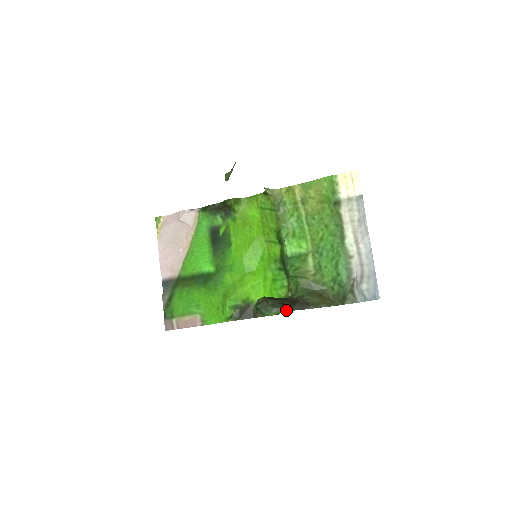
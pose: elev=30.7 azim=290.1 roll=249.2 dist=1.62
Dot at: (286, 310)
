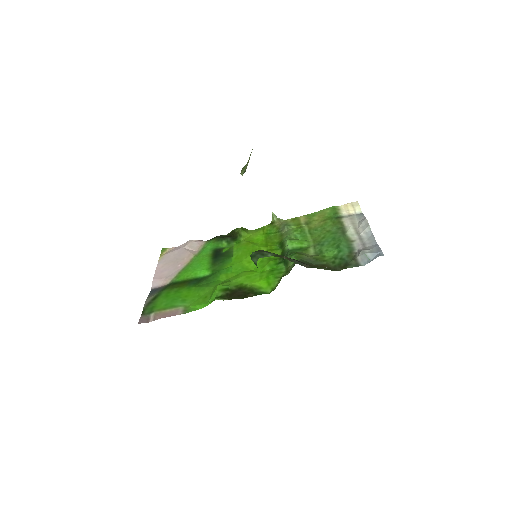
Dot at: (283, 257)
